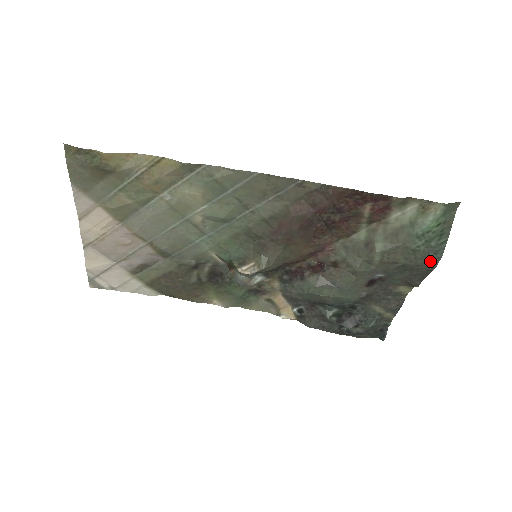
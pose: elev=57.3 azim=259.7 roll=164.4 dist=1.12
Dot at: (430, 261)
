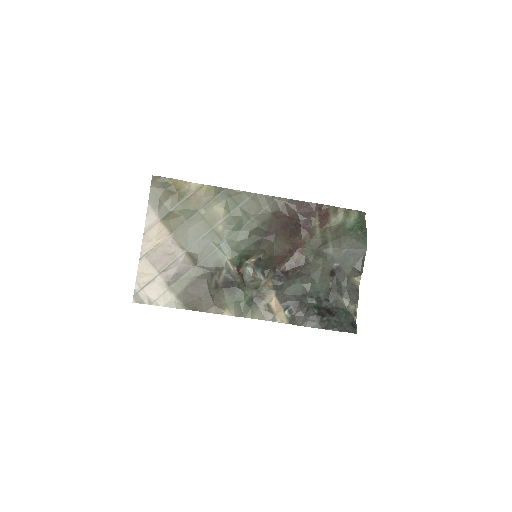
Dot at: (362, 245)
